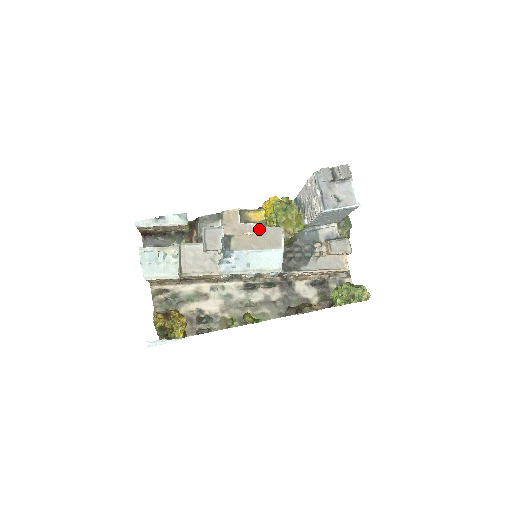
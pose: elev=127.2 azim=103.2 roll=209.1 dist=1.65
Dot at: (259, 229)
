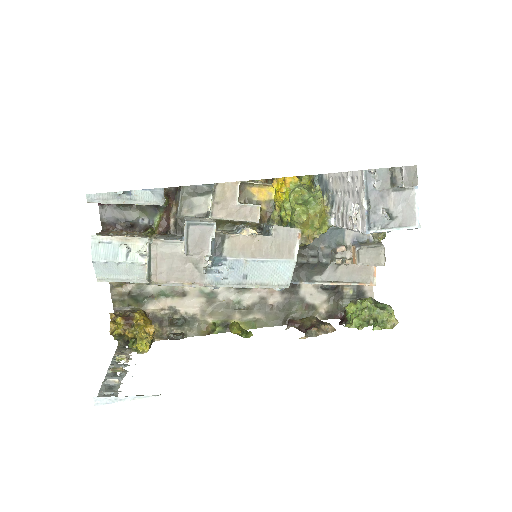
Dot at: (264, 212)
